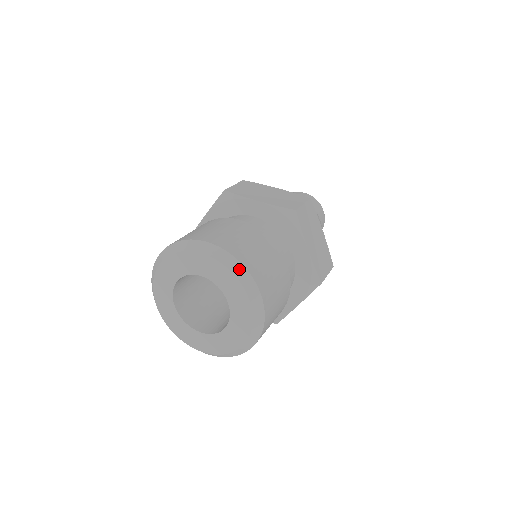
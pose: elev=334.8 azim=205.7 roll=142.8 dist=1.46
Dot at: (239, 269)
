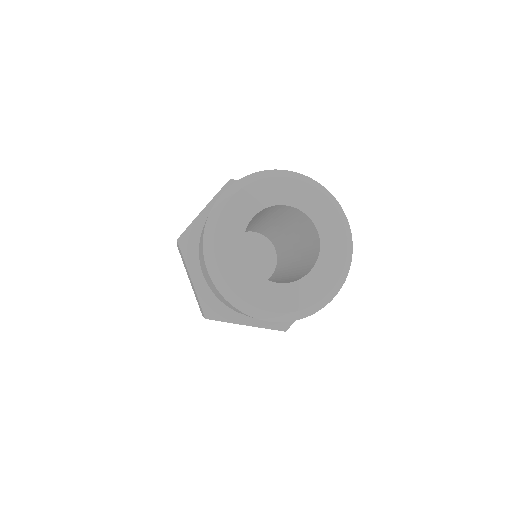
Dot at: (329, 194)
